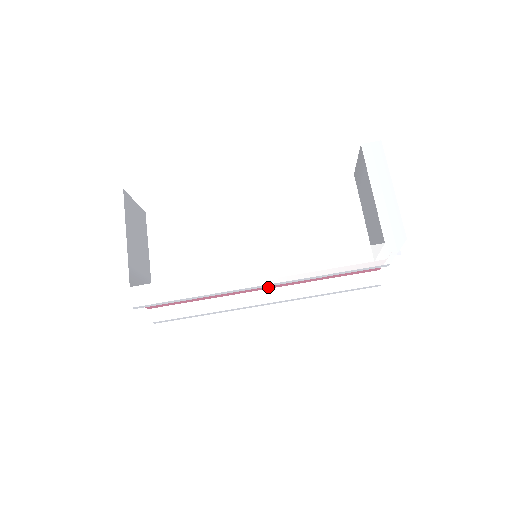
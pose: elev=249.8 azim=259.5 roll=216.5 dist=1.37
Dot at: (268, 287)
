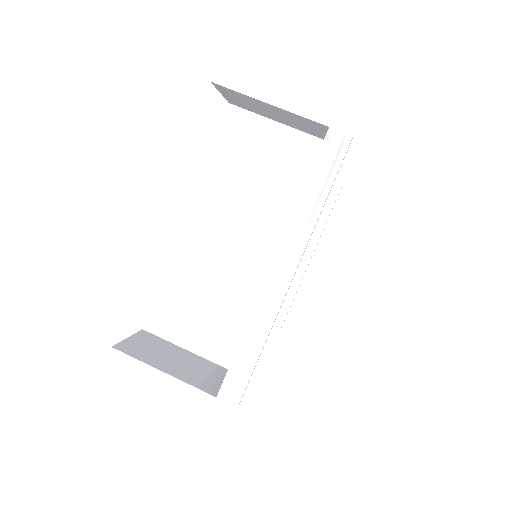
Dot at: occluded
